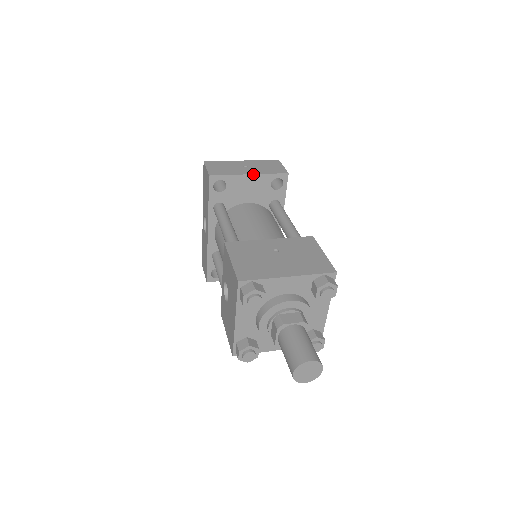
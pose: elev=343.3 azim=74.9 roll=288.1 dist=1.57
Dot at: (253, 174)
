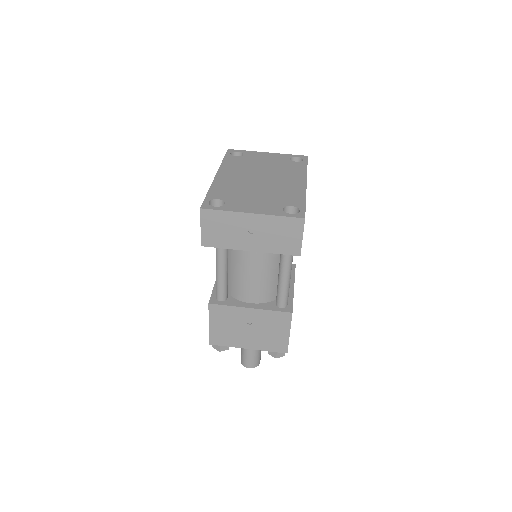
Dot at: (254, 251)
